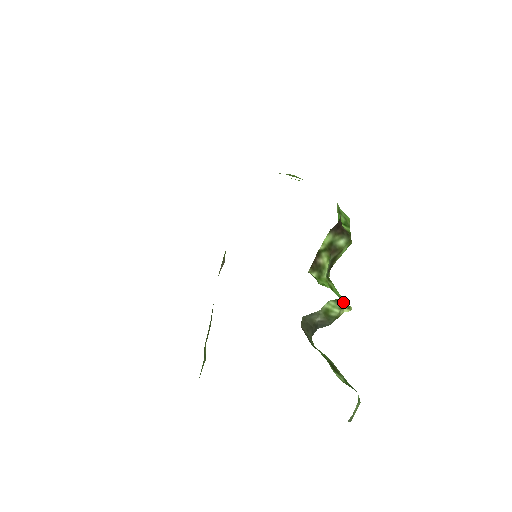
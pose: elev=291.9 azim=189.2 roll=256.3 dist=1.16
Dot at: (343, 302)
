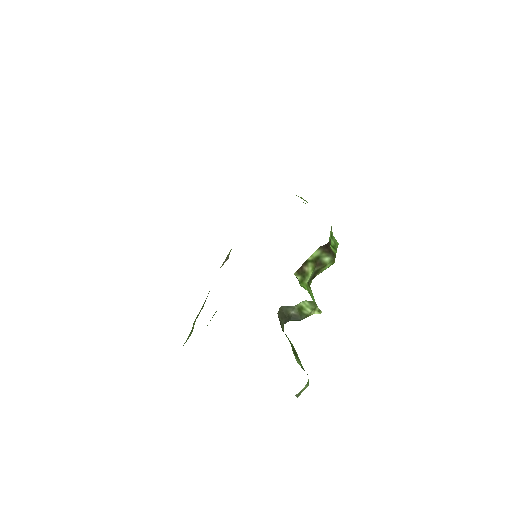
Dot at: (316, 305)
